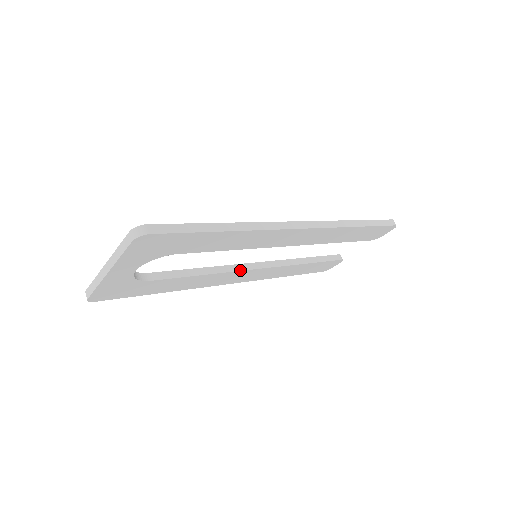
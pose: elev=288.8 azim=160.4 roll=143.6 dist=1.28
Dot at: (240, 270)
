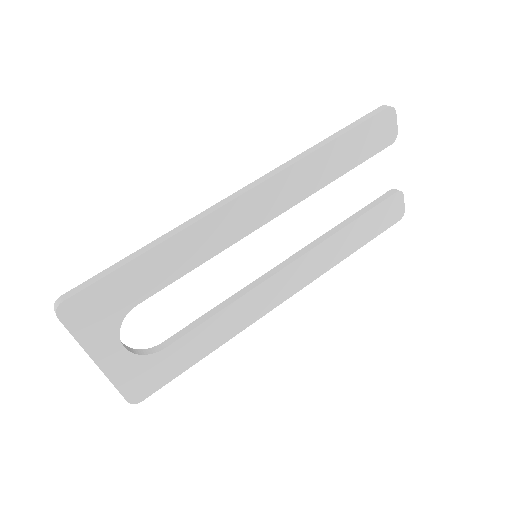
Dot at: (262, 281)
